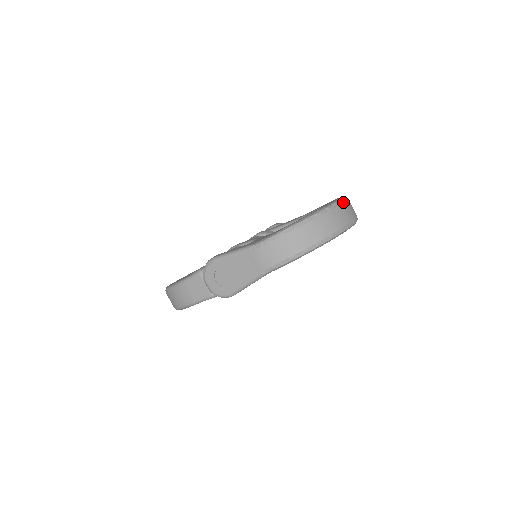
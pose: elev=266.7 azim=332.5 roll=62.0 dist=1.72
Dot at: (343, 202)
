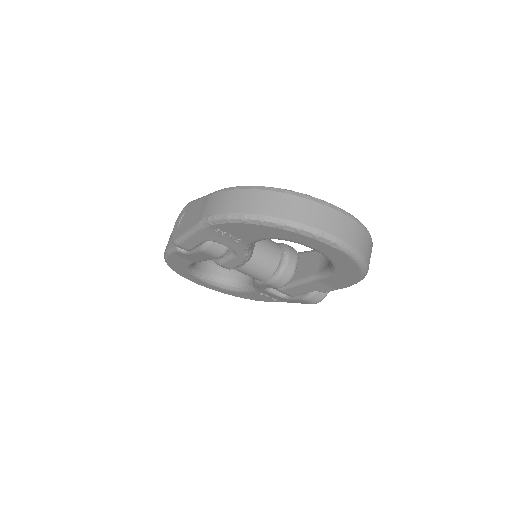
Dot at: (339, 210)
